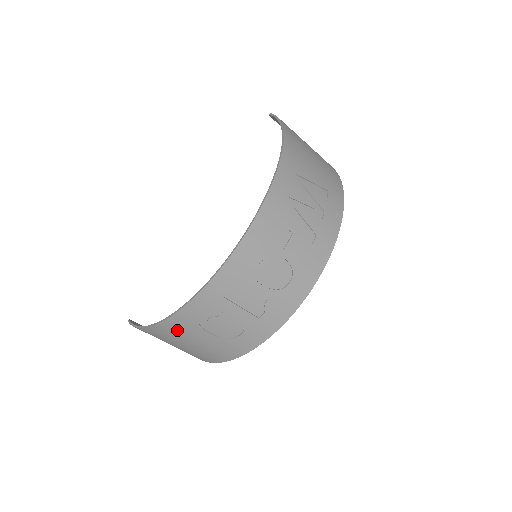
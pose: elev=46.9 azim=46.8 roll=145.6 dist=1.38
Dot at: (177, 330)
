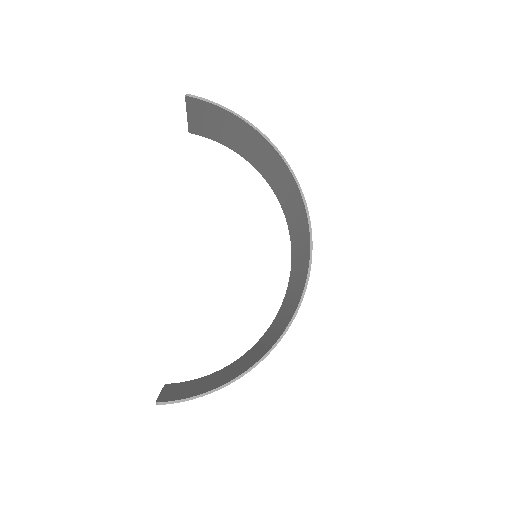
Dot at: occluded
